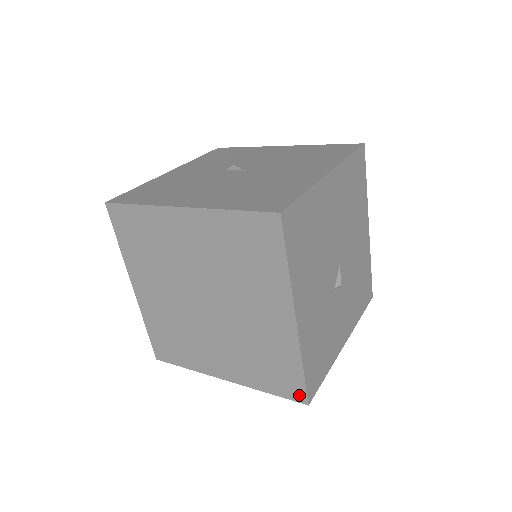
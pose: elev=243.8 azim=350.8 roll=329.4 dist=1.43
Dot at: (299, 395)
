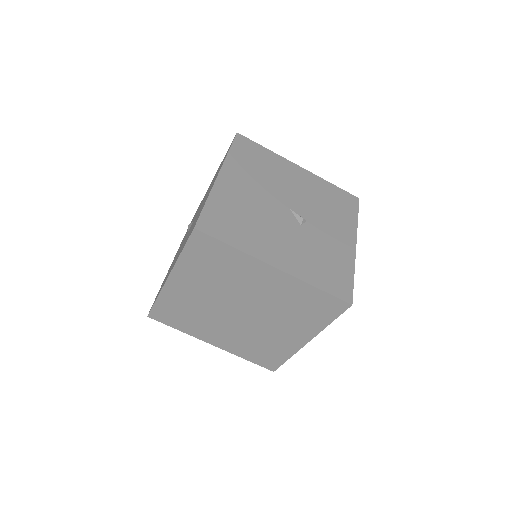
Dot at: (340, 305)
